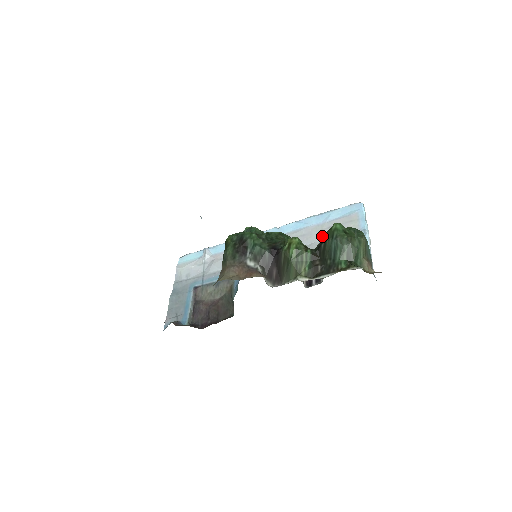
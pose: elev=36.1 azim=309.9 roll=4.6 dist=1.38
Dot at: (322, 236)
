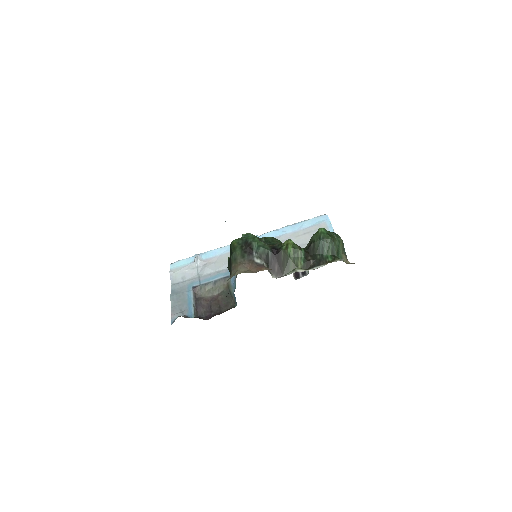
Dot at: (300, 240)
